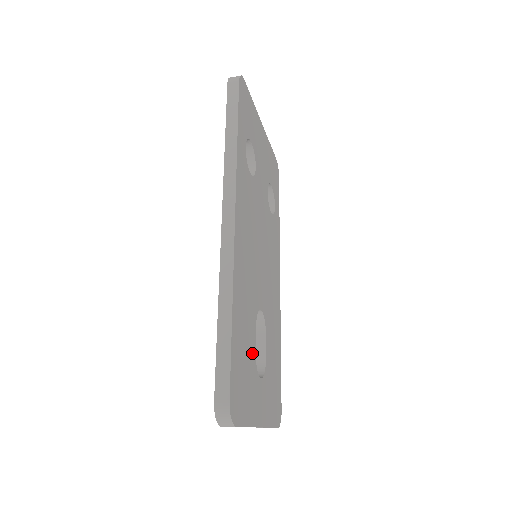
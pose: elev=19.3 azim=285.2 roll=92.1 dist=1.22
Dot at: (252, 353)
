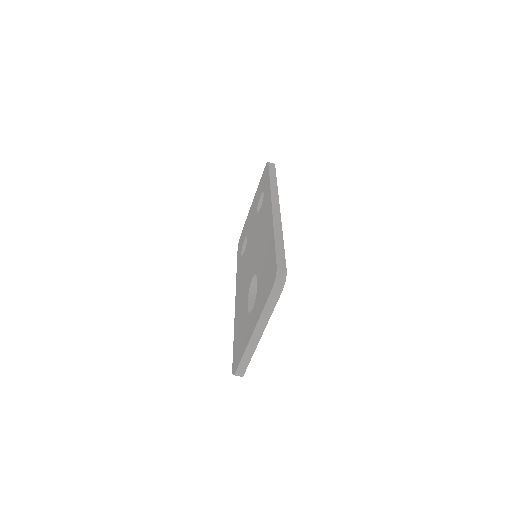
Dot at: occluded
